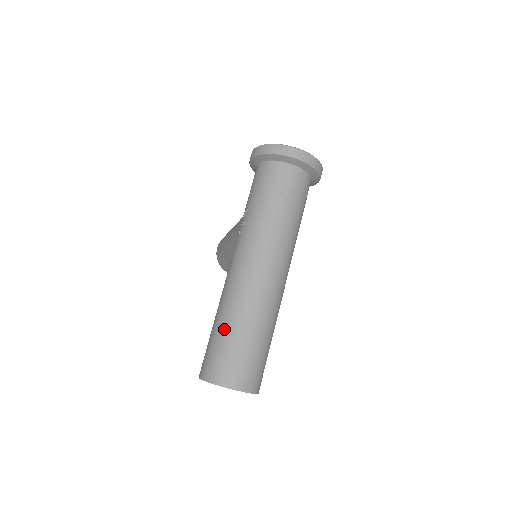
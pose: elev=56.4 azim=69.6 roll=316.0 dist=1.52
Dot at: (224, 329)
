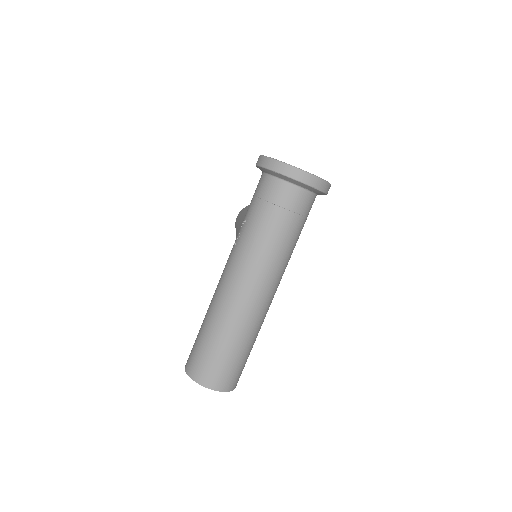
Dot at: (207, 335)
